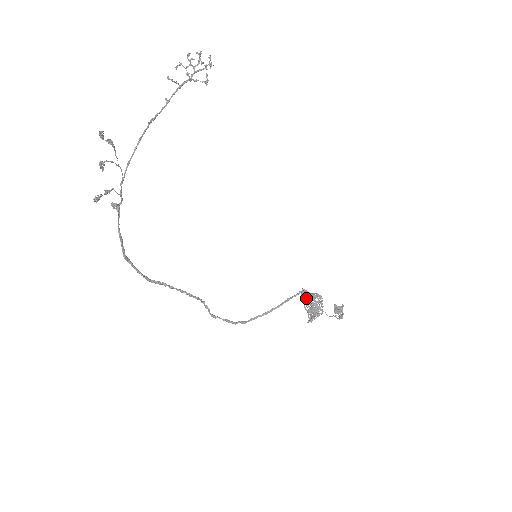
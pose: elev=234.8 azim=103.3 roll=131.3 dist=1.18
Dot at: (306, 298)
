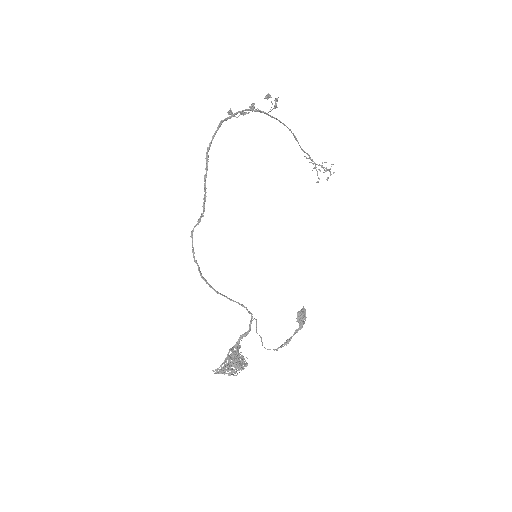
Dot at: (235, 351)
